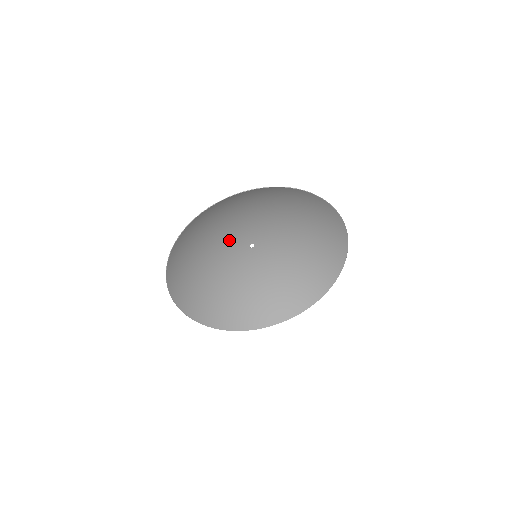
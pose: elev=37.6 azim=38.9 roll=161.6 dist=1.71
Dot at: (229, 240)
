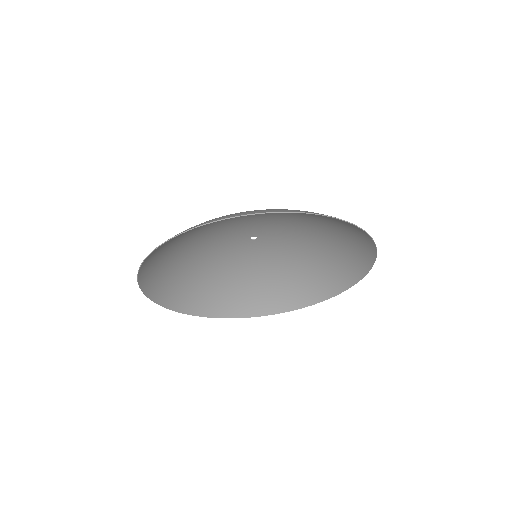
Dot at: (219, 246)
